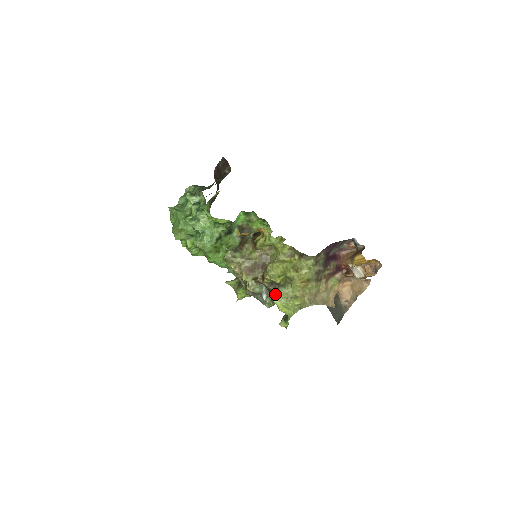
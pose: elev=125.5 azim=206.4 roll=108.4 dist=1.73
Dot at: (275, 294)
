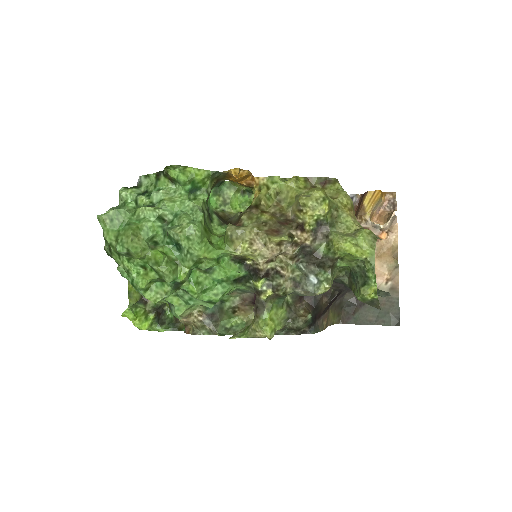
Dot at: (331, 241)
